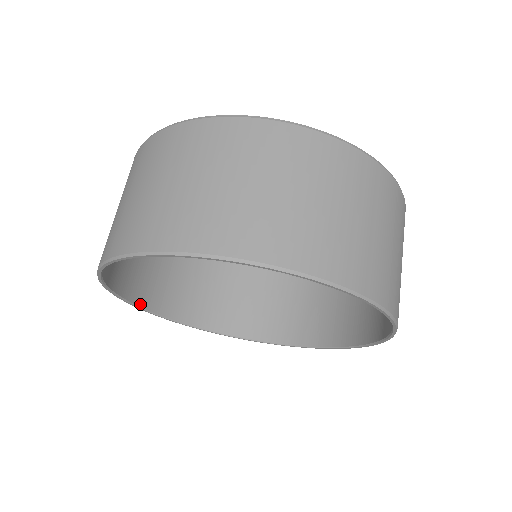
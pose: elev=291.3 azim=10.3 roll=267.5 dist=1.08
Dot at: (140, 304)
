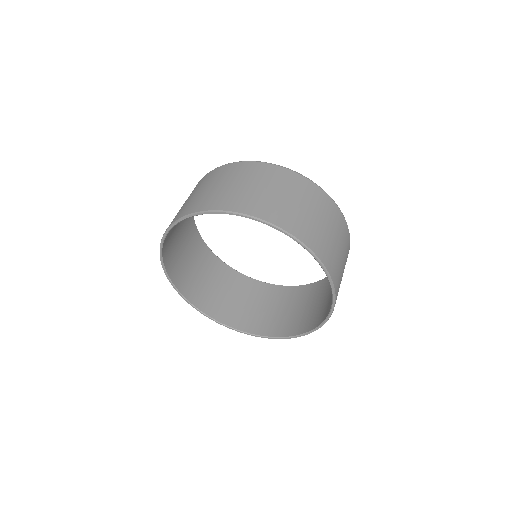
Dot at: (231, 326)
